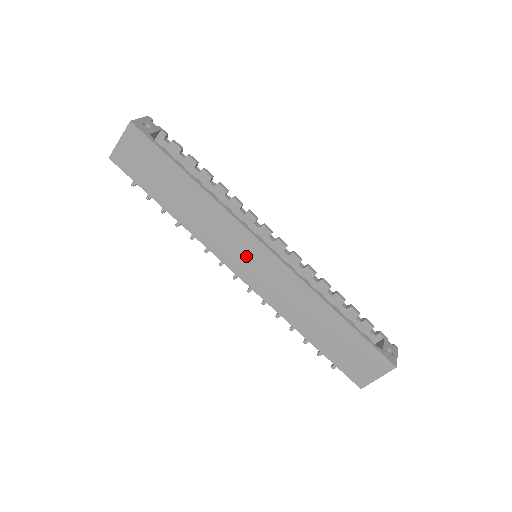
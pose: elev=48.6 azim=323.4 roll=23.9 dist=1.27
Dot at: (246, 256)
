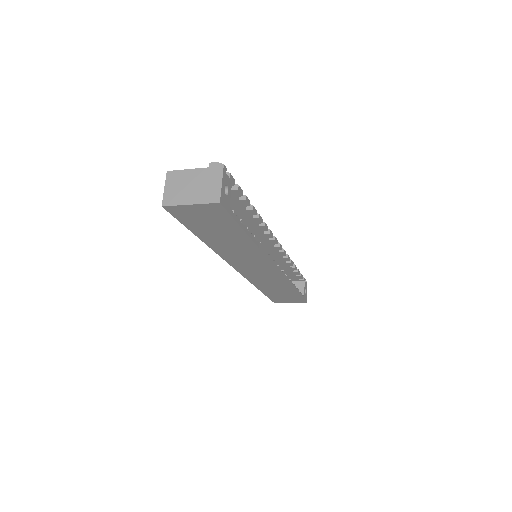
Dot at: (255, 268)
